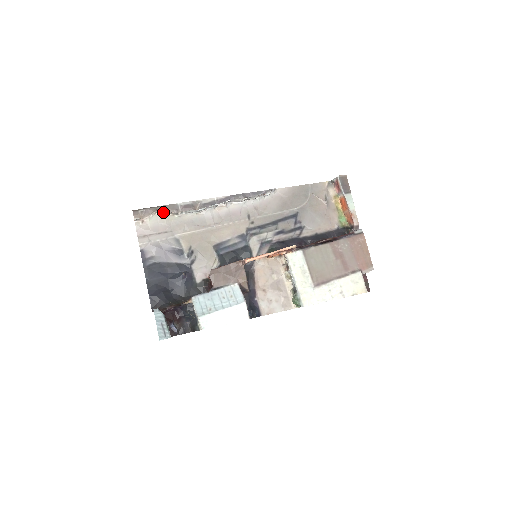
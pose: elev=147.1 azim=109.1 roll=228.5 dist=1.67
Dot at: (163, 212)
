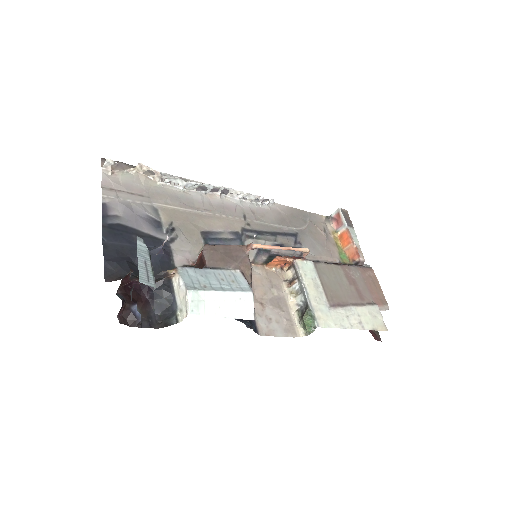
Dot at: (143, 172)
